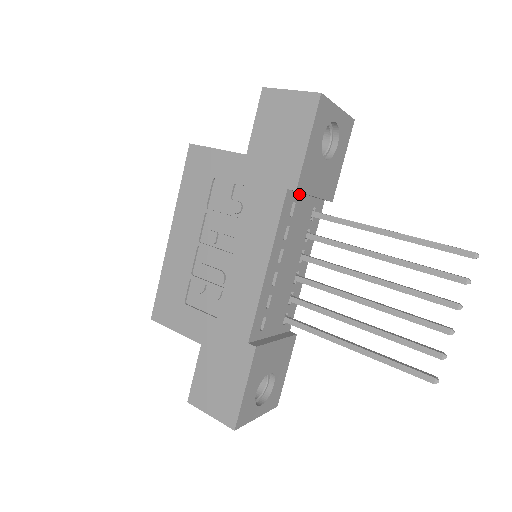
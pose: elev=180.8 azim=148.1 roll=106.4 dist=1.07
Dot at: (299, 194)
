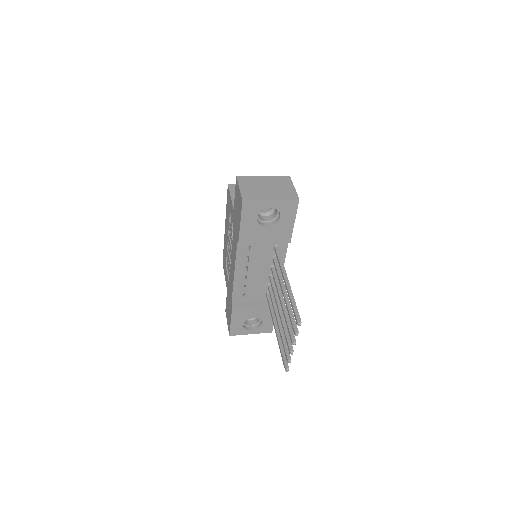
Dot at: occluded
